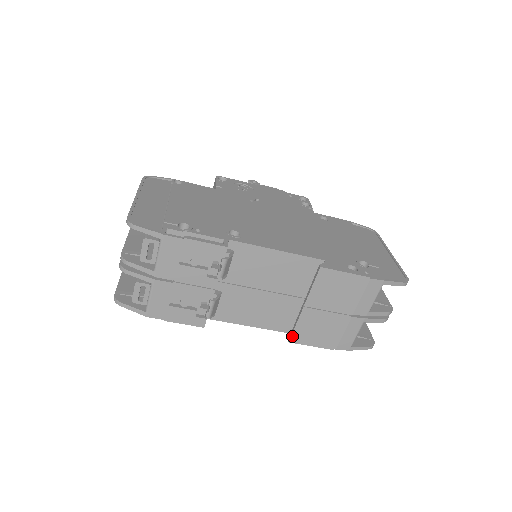
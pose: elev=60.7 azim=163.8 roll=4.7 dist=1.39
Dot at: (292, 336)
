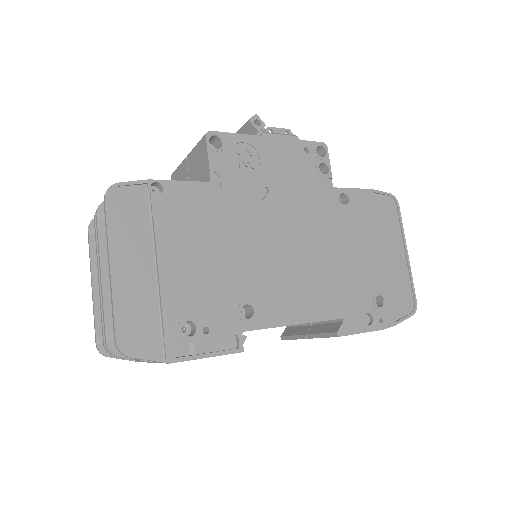
Dot at: occluded
